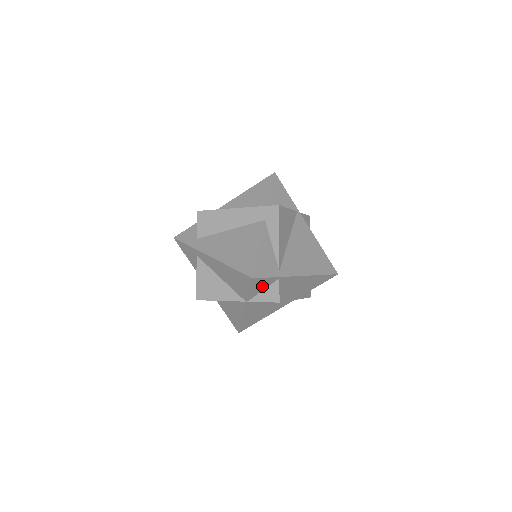
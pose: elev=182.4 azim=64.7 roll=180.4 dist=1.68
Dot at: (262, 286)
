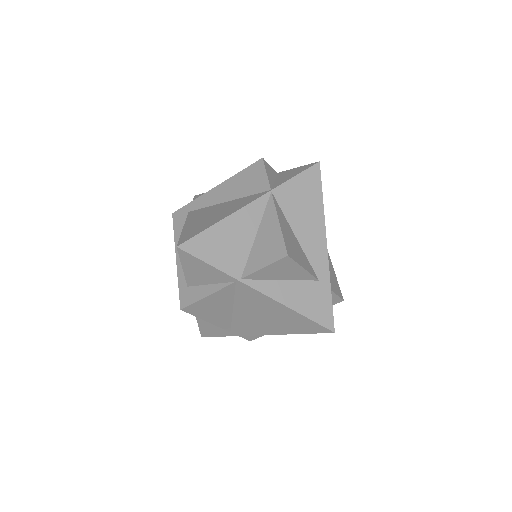
Dot at: occluded
